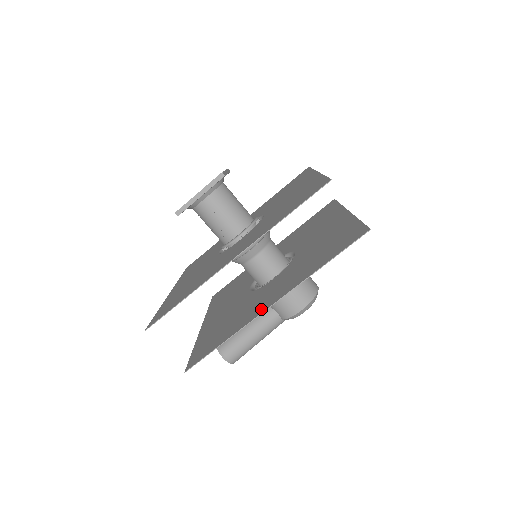
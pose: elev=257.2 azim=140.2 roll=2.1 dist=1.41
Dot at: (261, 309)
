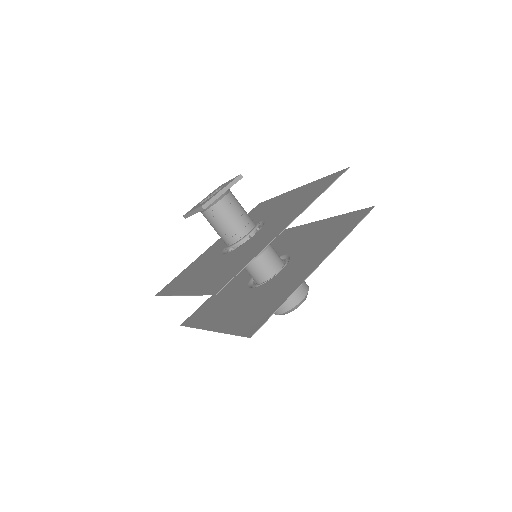
Dot at: (210, 324)
